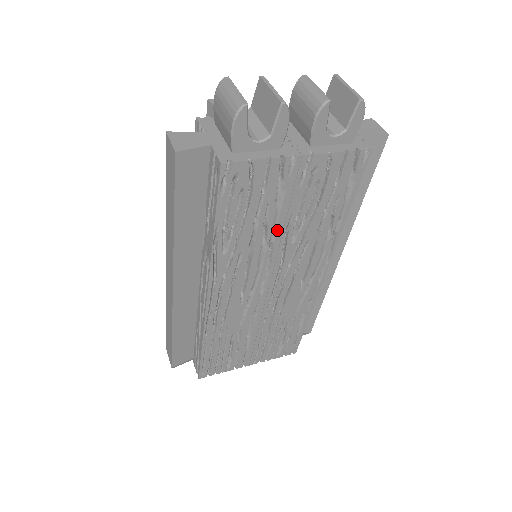
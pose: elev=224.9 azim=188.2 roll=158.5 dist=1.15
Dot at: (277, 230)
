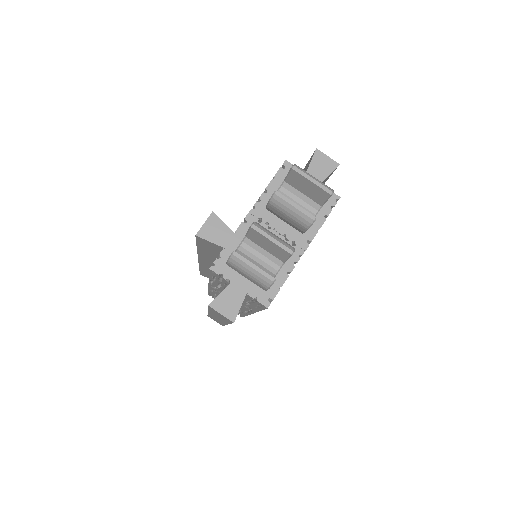
Dot at: occluded
